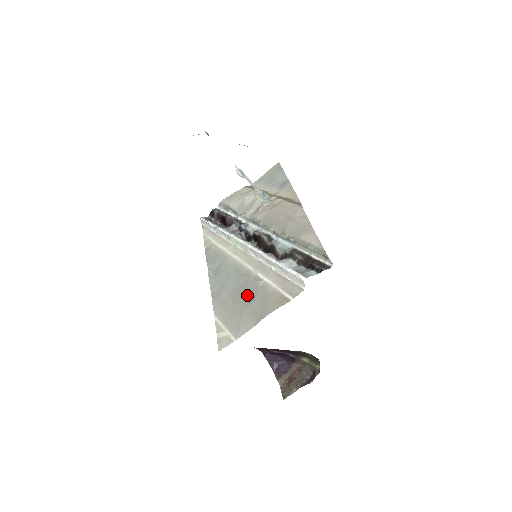
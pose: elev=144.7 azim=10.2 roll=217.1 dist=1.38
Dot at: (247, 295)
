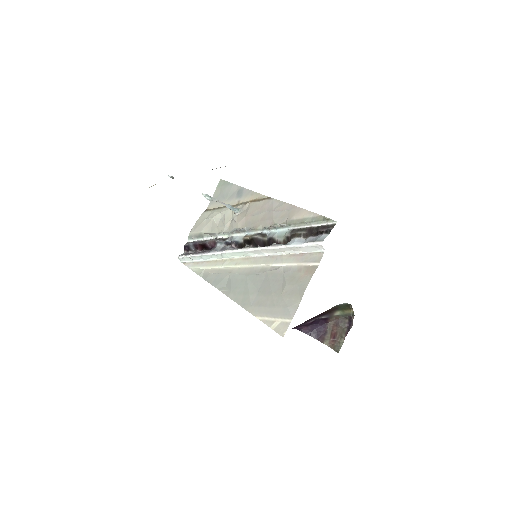
Dot at: (276, 285)
